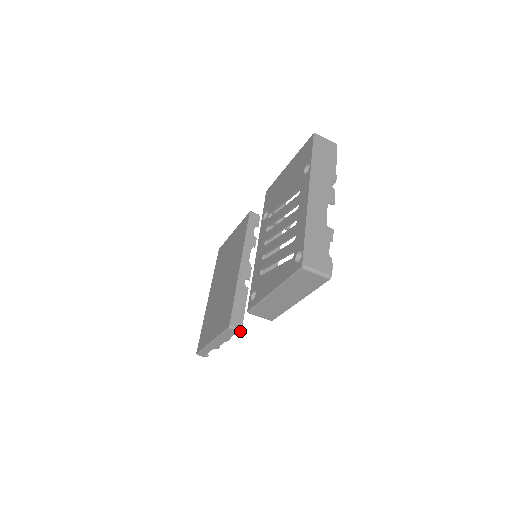
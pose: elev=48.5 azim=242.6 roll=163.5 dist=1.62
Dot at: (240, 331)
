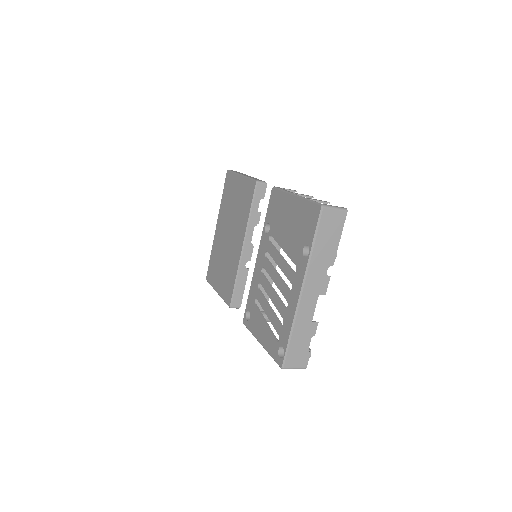
Dot at: (239, 307)
